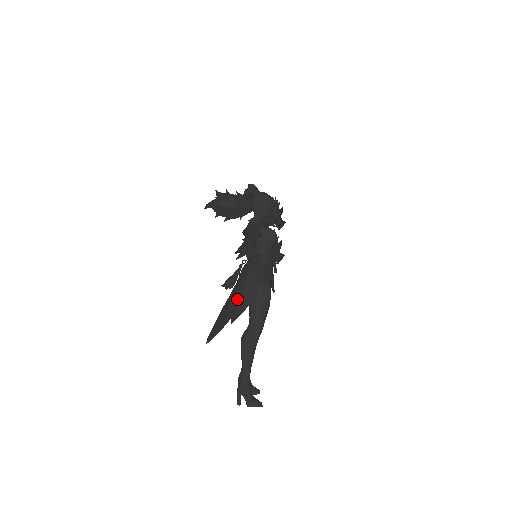
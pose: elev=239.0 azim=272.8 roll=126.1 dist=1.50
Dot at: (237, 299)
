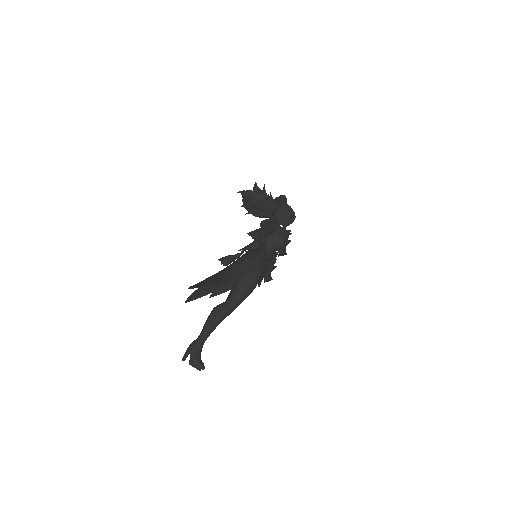
Dot at: (229, 272)
